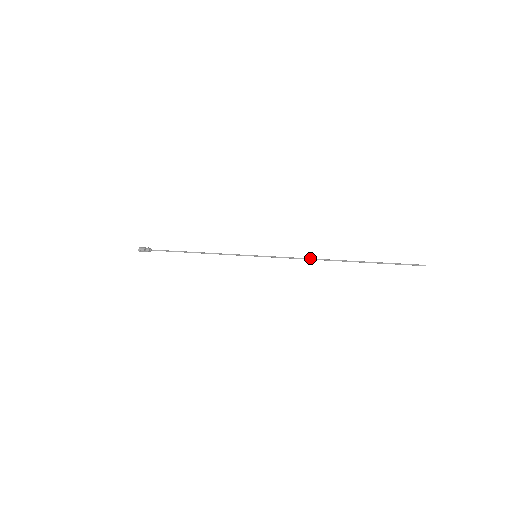
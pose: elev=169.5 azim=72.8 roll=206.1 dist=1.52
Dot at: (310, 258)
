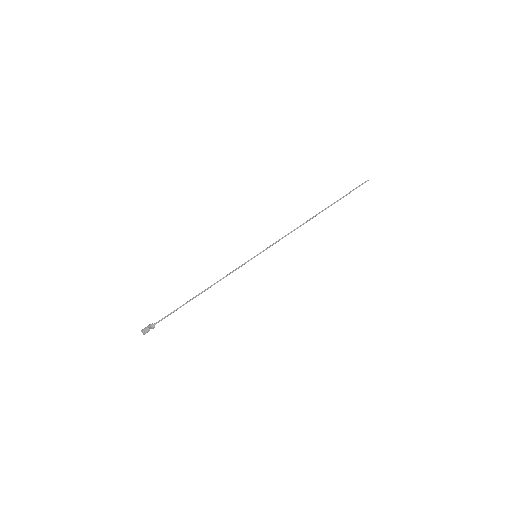
Dot at: occluded
